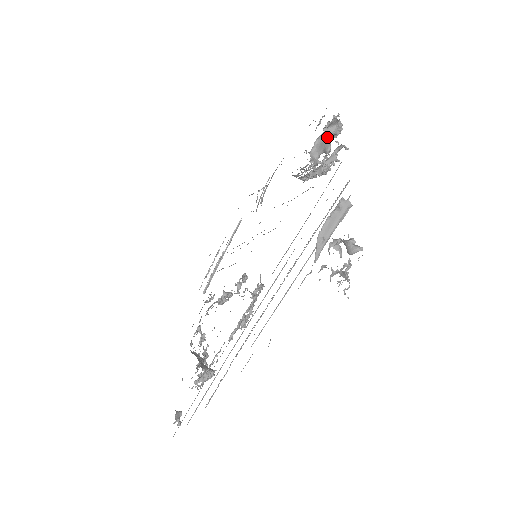
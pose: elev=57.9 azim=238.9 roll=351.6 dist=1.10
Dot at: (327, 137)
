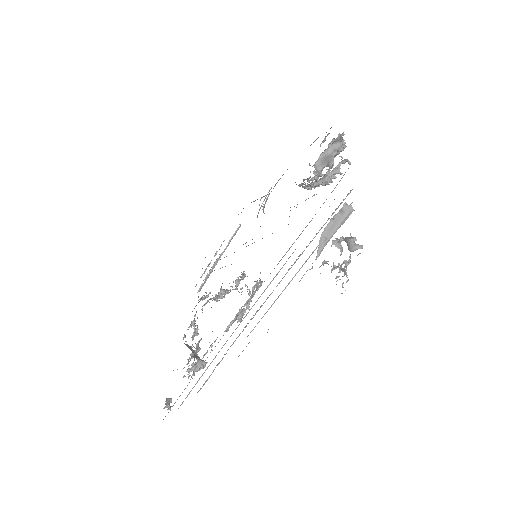
Dot at: (331, 152)
